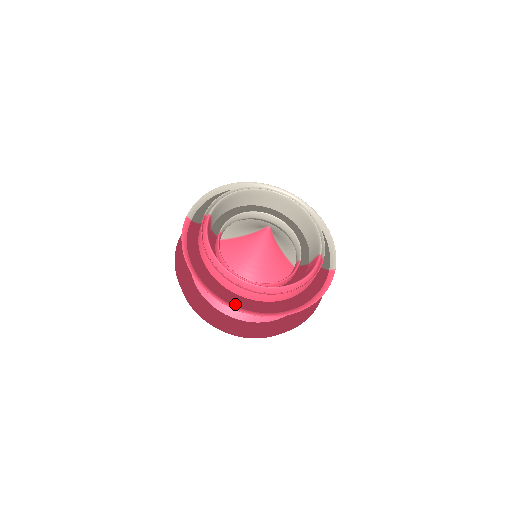
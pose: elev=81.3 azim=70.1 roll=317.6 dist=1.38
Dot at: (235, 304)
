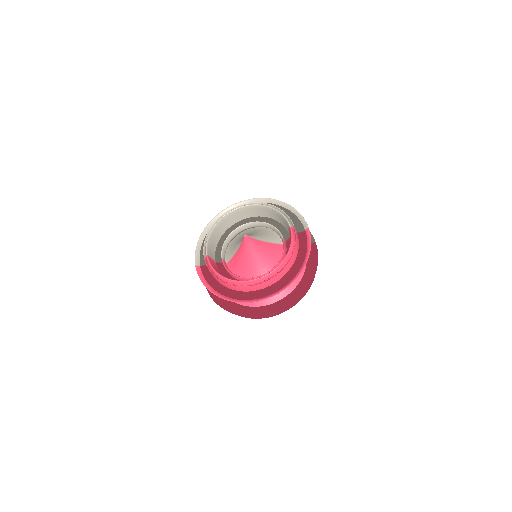
Dot at: (260, 297)
